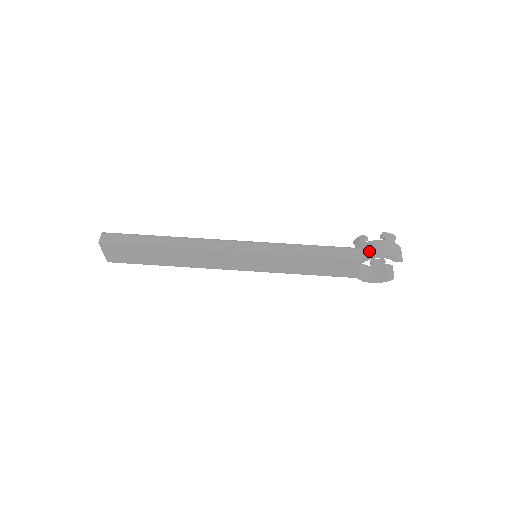
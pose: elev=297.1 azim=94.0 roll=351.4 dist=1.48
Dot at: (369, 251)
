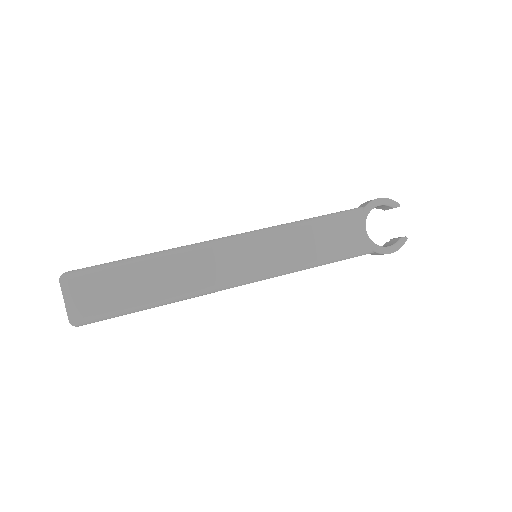
Dot at: (364, 205)
